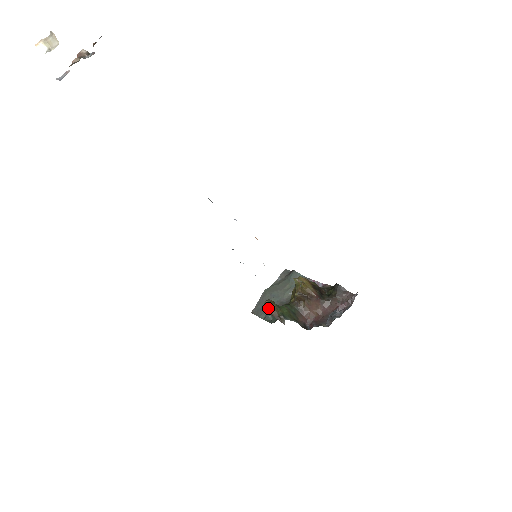
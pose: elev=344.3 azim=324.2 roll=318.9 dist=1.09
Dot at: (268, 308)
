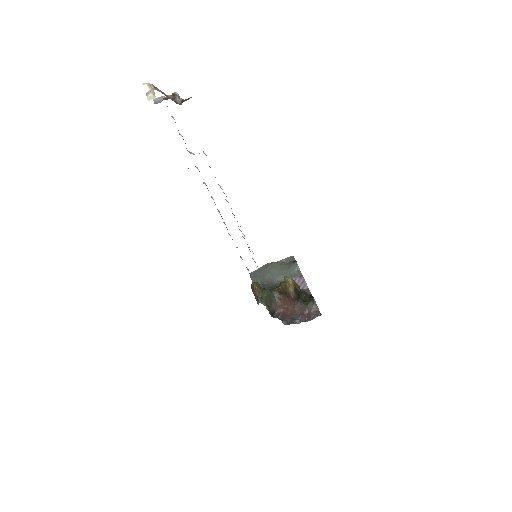
Dot at: (253, 288)
